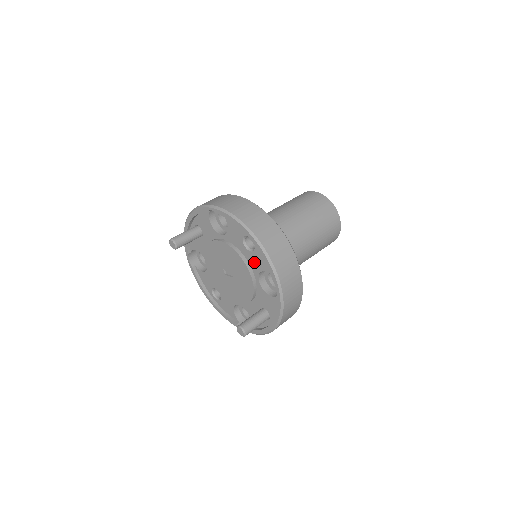
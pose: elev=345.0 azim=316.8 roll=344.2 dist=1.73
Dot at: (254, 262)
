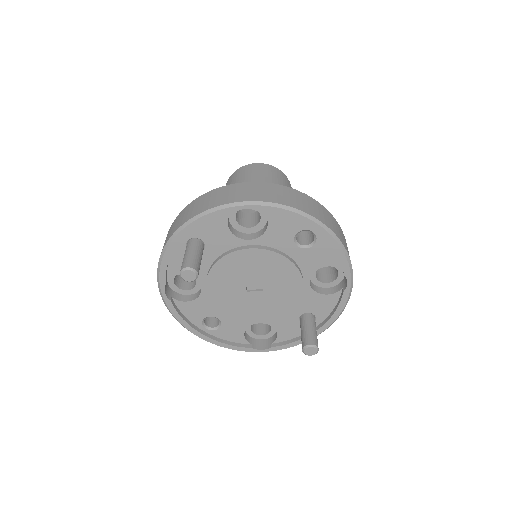
Dot at: (308, 261)
